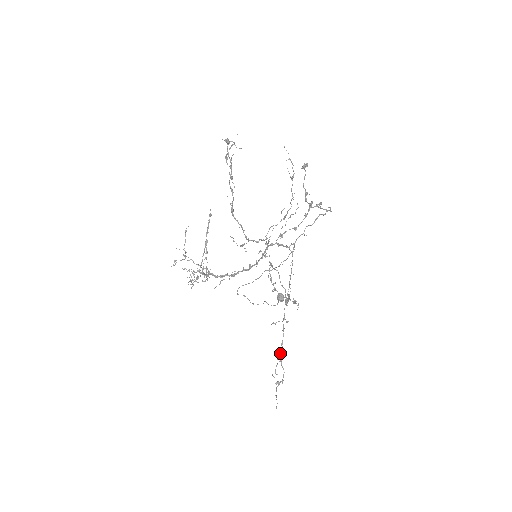
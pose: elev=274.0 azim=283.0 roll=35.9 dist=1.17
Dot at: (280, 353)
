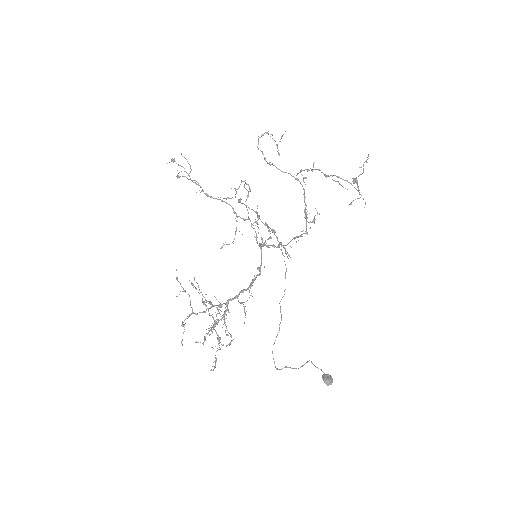
Dot at: occluded
